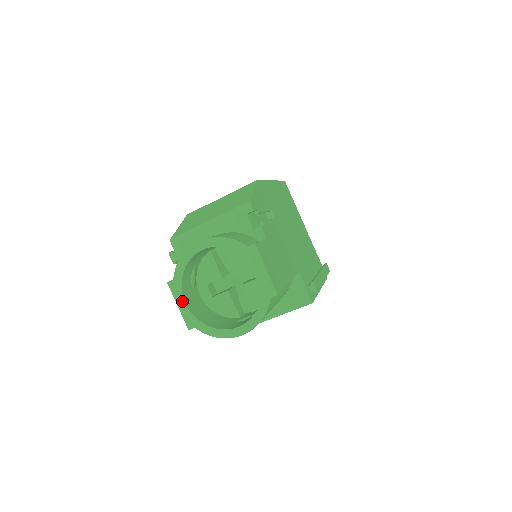
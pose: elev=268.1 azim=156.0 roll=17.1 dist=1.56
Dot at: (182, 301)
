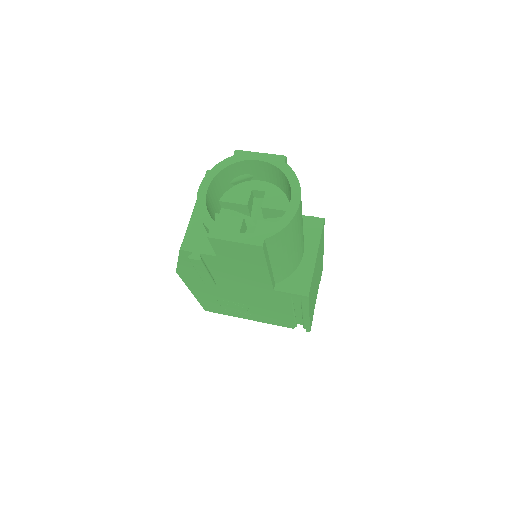
Dot at: (233, 235)
